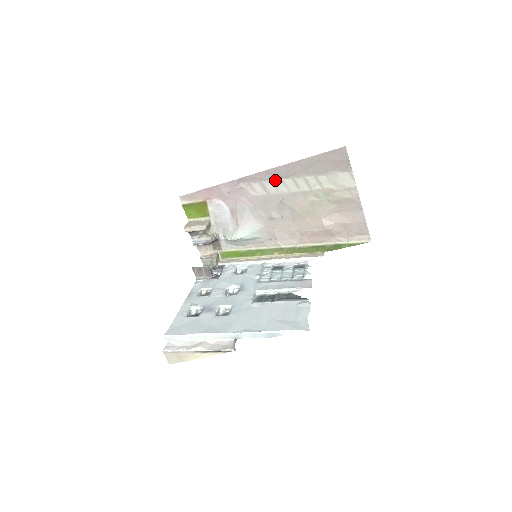
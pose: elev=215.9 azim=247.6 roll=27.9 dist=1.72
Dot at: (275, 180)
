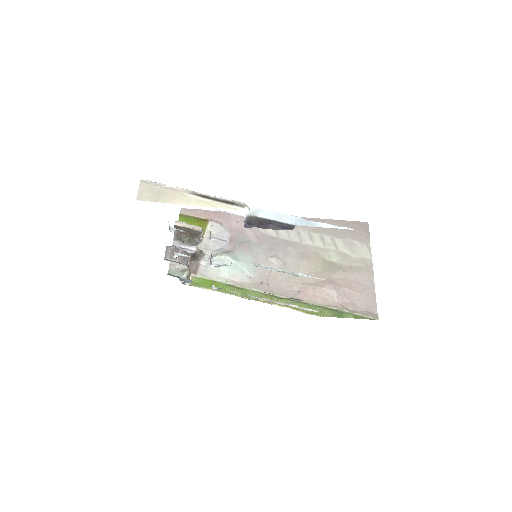
Dot at: occluded
